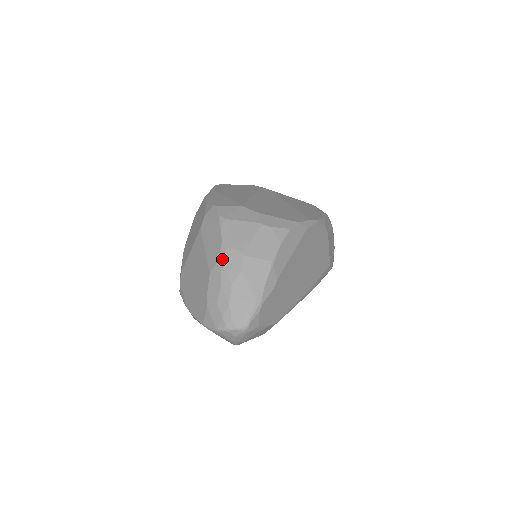
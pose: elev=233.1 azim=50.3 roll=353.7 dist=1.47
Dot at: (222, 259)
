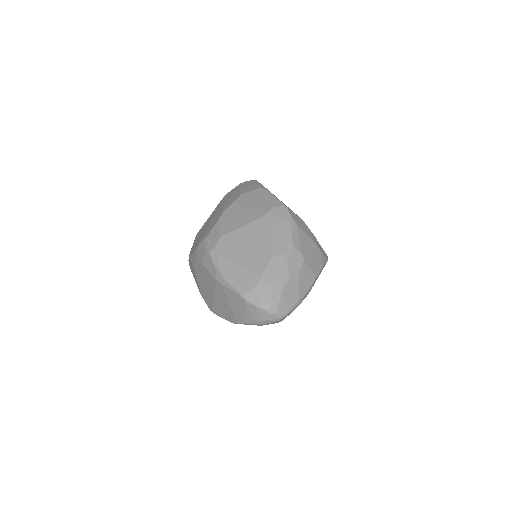
Dot at: (288, 254)
